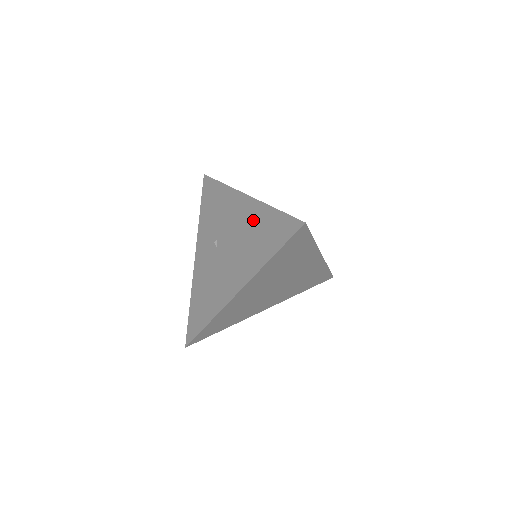
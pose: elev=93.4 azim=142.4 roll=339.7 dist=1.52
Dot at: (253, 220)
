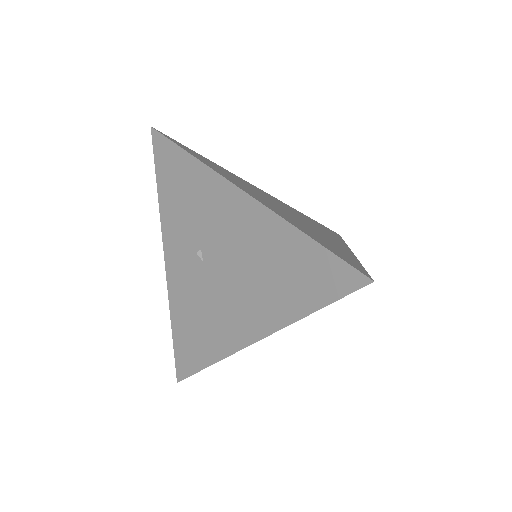
Dot at: (265, 241)
